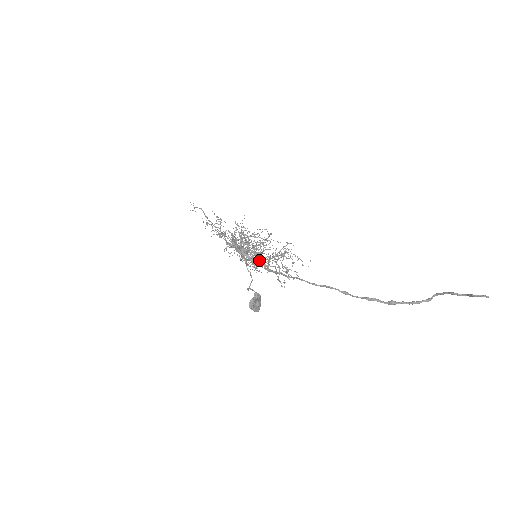
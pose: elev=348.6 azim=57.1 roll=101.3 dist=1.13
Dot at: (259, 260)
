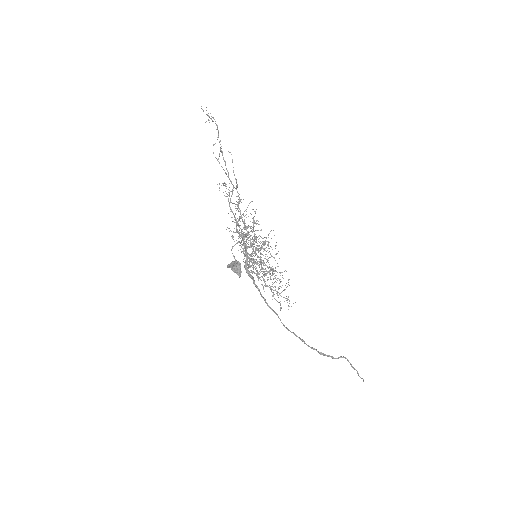
Dot at: (259, 278)
